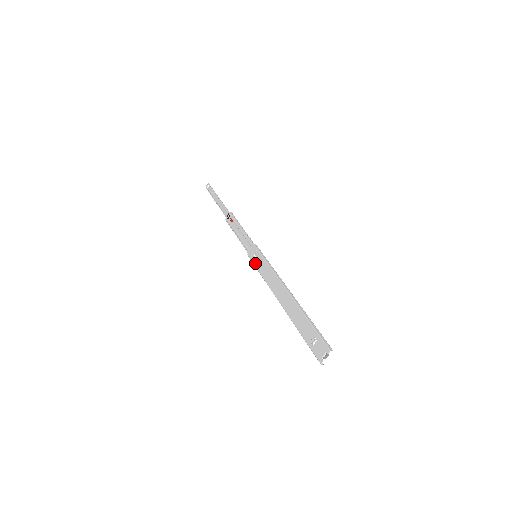
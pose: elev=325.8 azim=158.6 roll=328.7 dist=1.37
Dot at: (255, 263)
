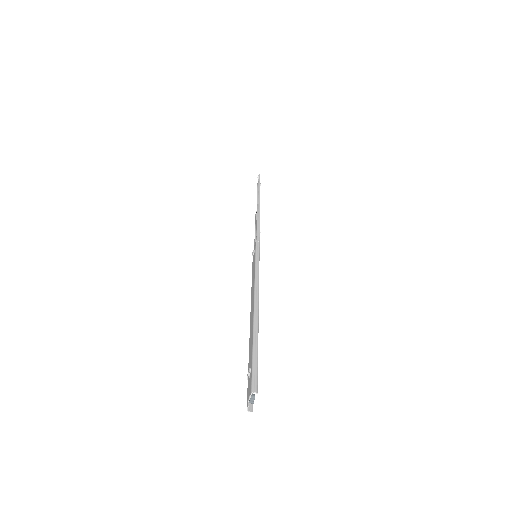
Dot at: (252, 265)
